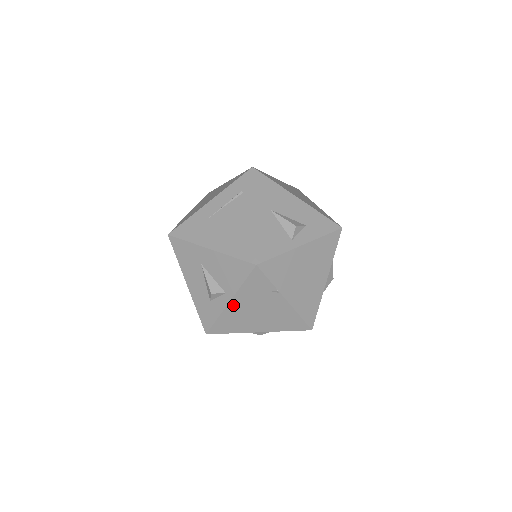
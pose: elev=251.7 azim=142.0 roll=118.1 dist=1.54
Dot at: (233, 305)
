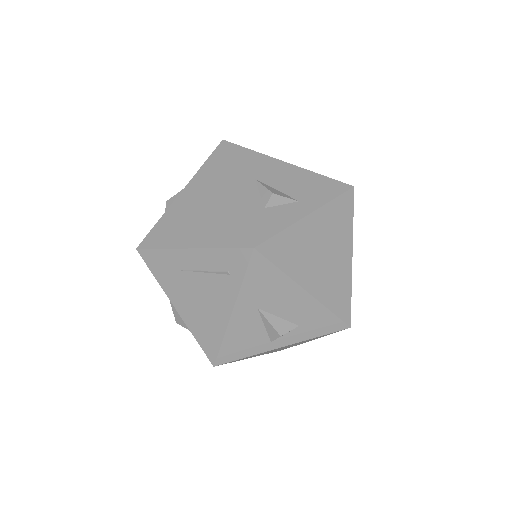
Dot at: occluded
